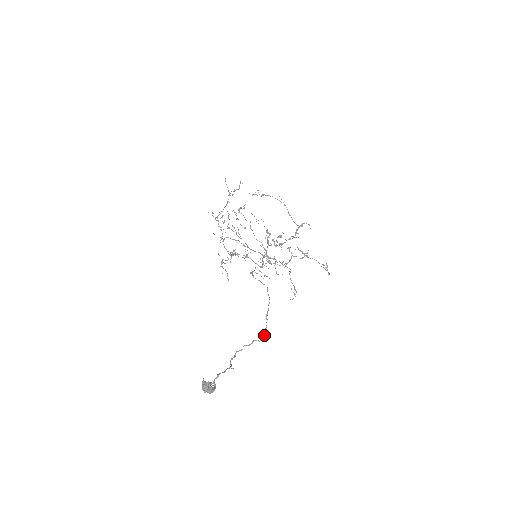
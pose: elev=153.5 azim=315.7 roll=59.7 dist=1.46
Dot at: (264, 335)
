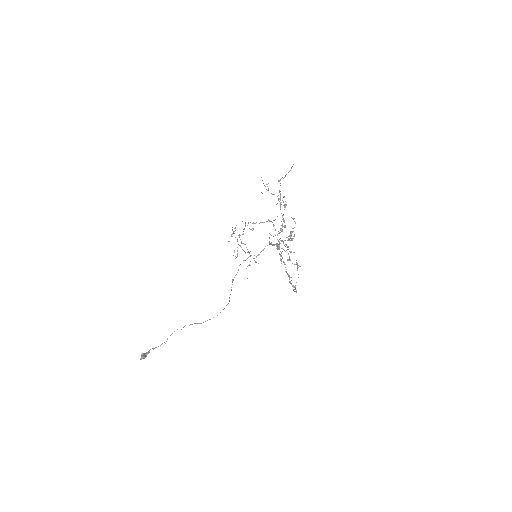
Dot at: occluded
